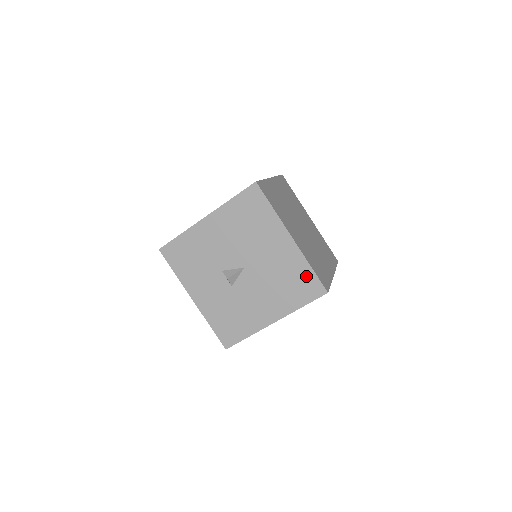
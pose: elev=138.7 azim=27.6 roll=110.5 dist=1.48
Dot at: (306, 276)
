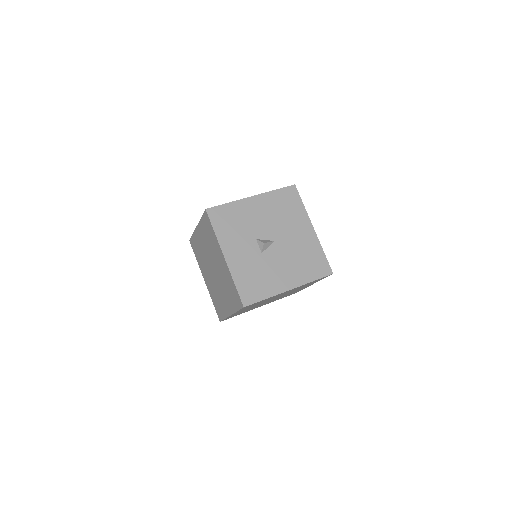
Dot at: (320, 258)
